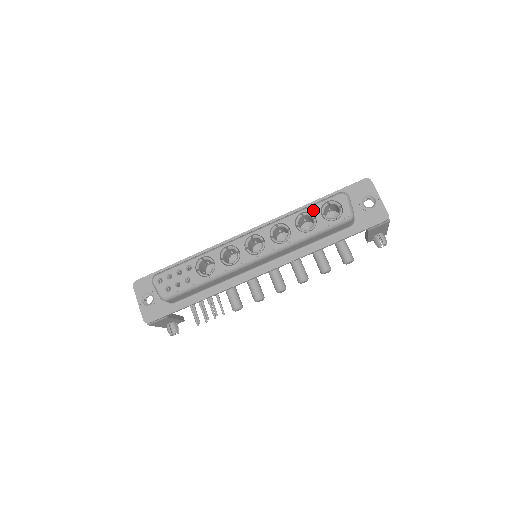
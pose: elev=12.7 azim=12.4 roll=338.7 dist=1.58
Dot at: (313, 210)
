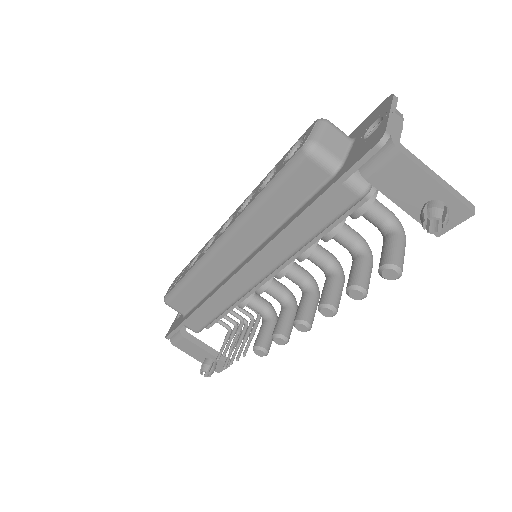
Dot at: (282, 159)
